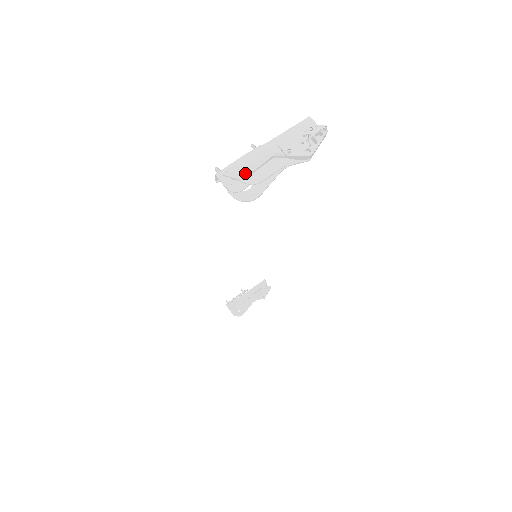
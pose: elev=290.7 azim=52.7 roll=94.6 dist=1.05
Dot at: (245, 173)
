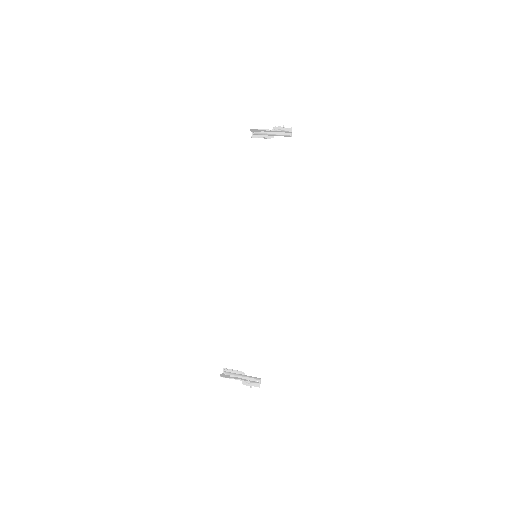
Dot at: occluded
